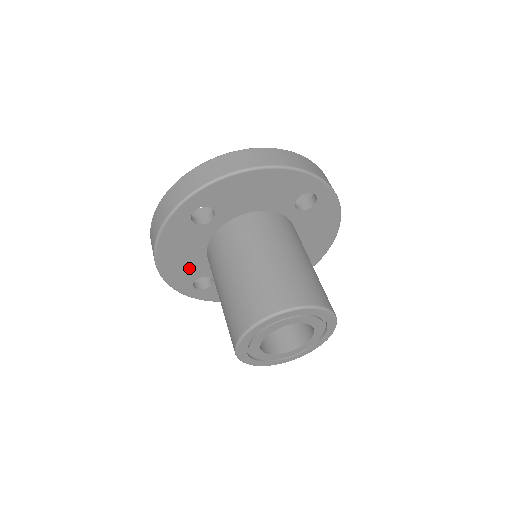
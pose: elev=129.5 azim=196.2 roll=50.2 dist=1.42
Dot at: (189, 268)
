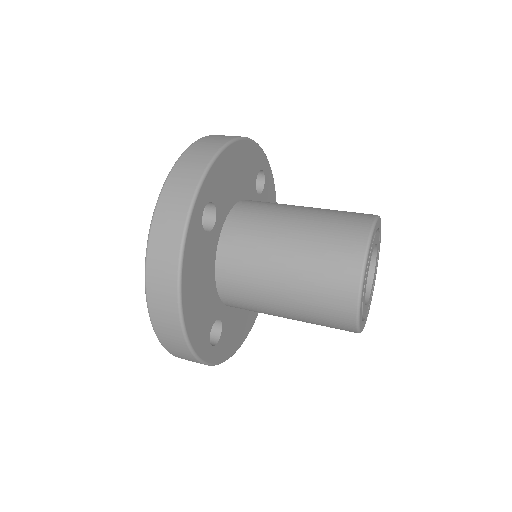
Dot at: (205, 311)
